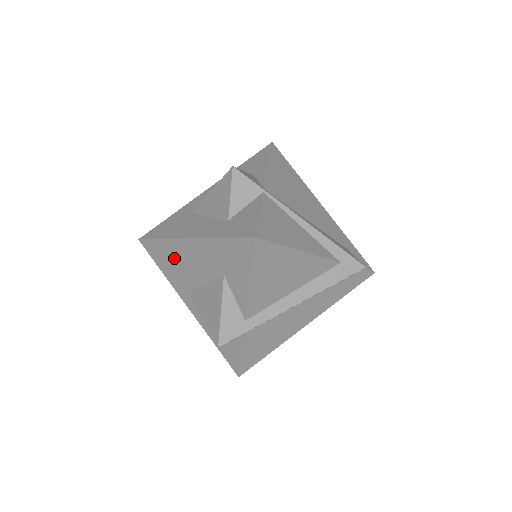
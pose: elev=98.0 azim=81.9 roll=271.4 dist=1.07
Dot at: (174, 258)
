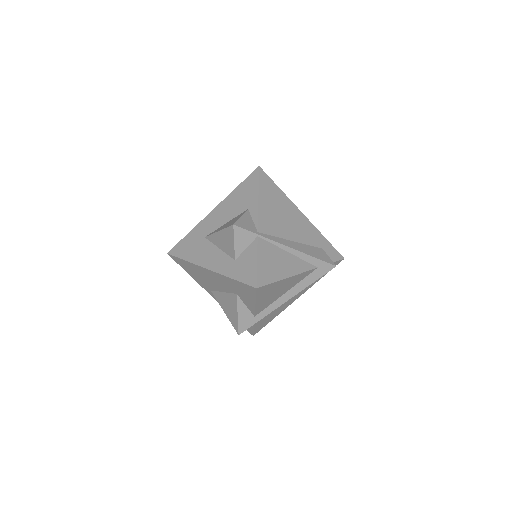
Dot at: (198, 273)
